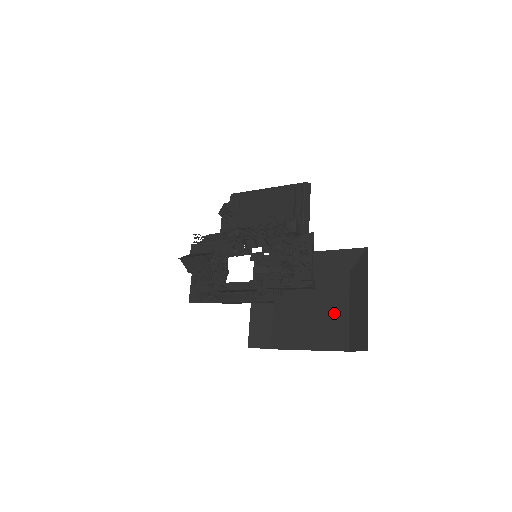
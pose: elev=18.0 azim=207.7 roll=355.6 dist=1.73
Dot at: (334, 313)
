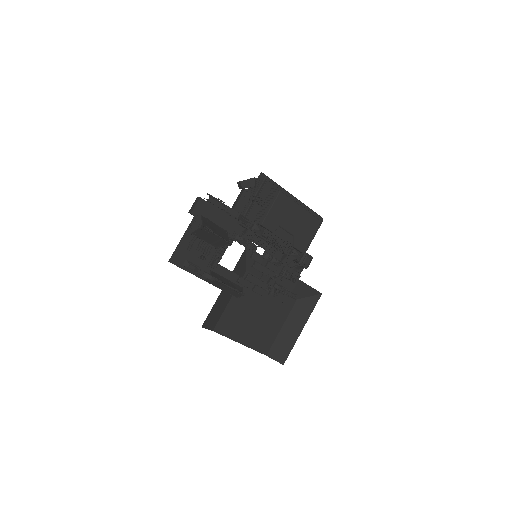
Dot at: (272, 324)
